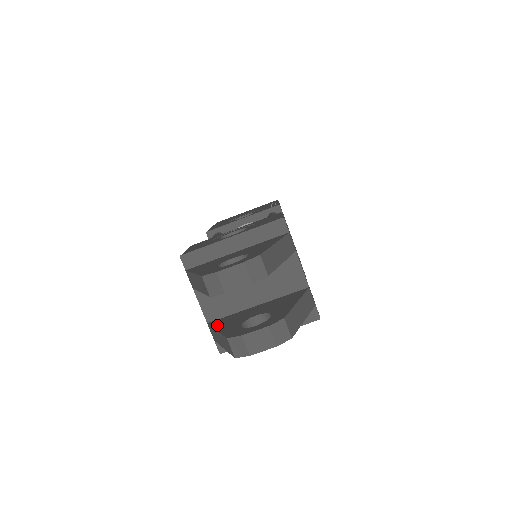
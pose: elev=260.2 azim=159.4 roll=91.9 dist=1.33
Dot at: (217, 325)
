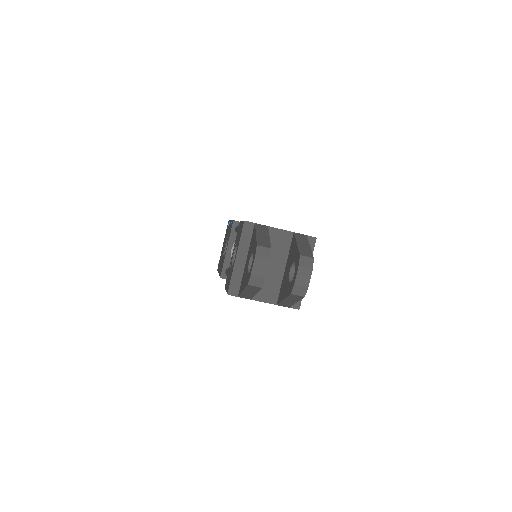
Dot at: (281, 298)
